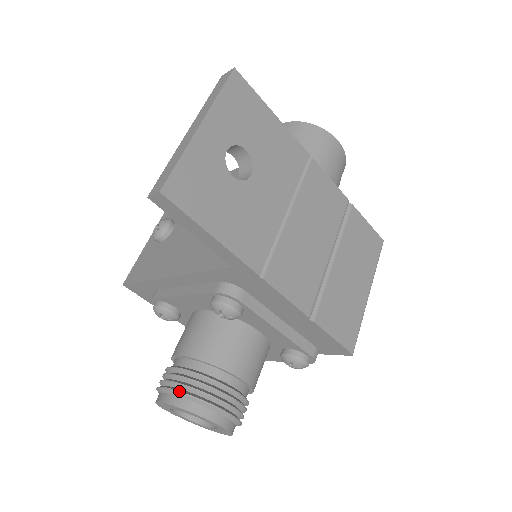
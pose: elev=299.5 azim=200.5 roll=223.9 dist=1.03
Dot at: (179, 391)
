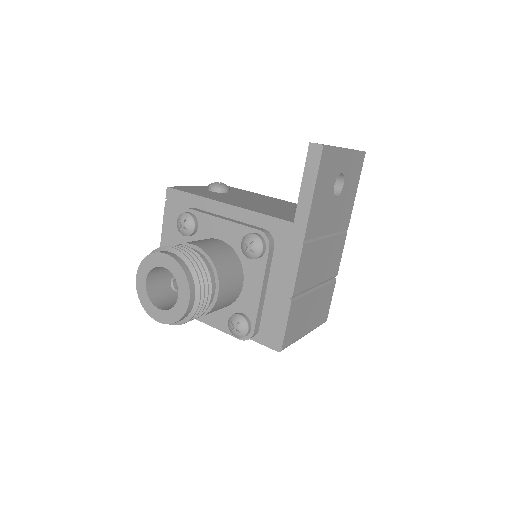
Dot at: (187, 257)
